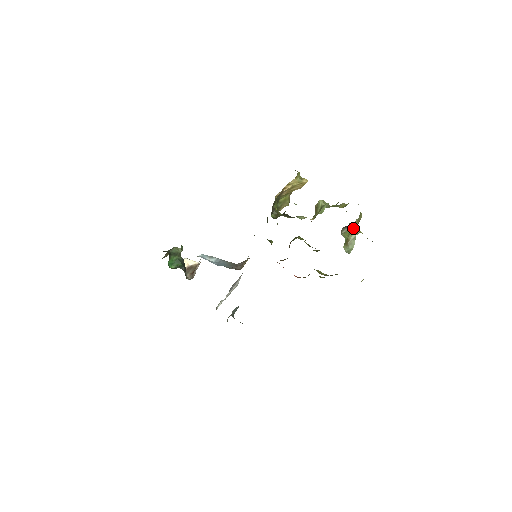
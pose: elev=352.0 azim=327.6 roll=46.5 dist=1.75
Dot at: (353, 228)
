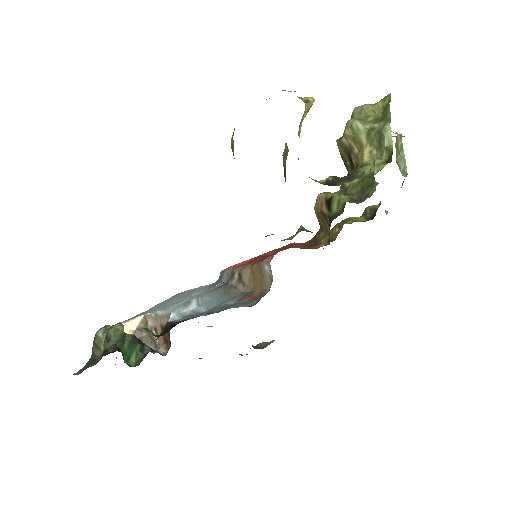
Dot at: occluded
